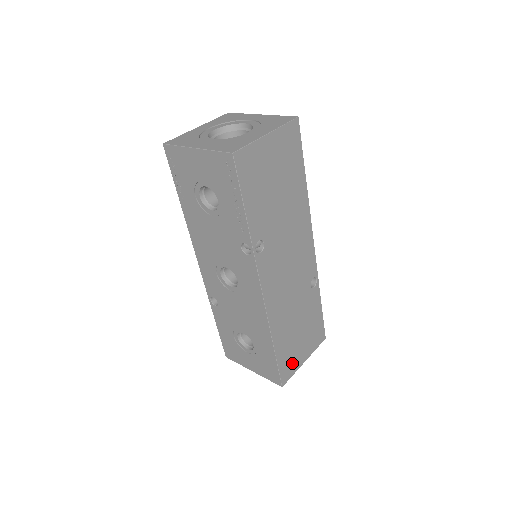
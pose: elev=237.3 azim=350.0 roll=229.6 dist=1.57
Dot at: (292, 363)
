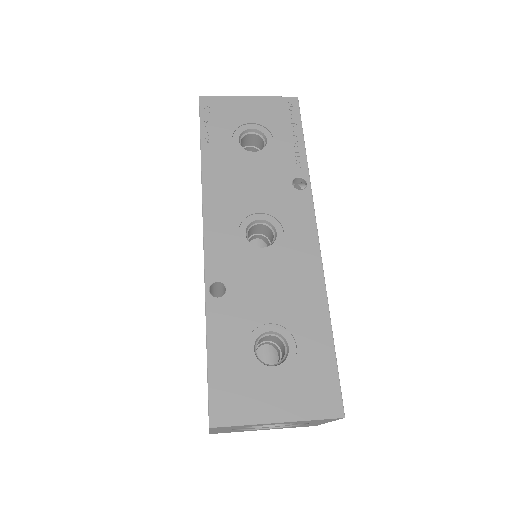
Dot at: occluded
